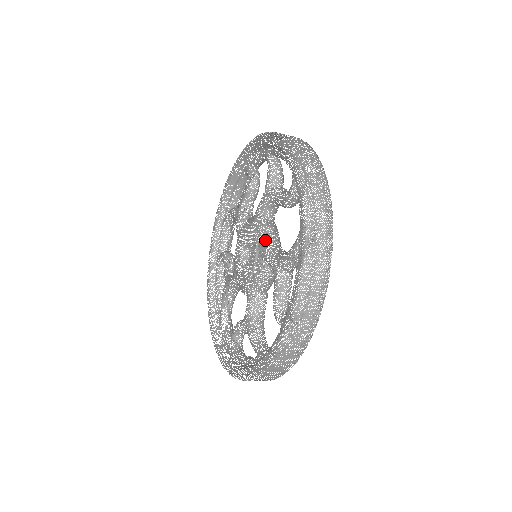
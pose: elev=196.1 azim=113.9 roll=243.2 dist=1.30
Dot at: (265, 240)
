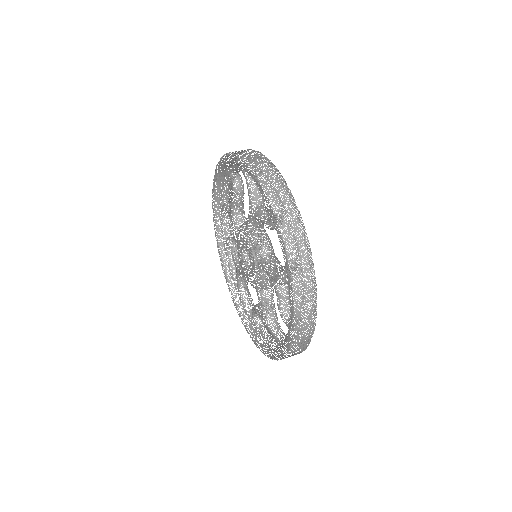
Dot at: occluded
